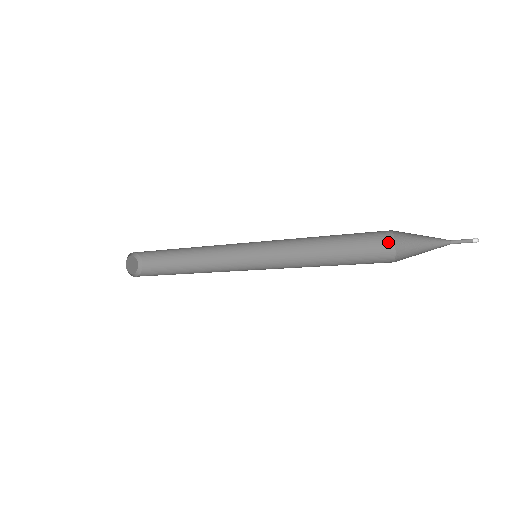
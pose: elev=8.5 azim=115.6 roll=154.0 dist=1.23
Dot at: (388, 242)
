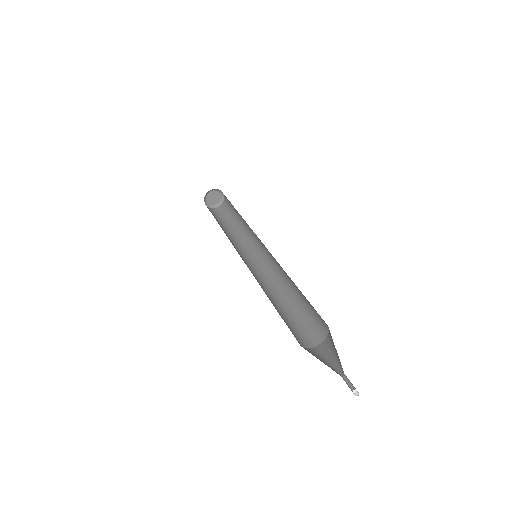
Dot at: (324, 321)
